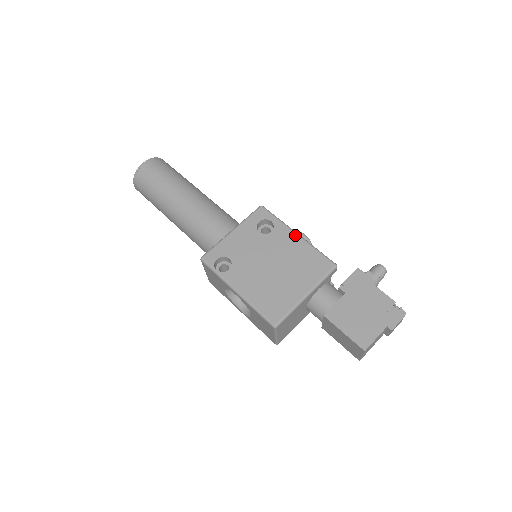
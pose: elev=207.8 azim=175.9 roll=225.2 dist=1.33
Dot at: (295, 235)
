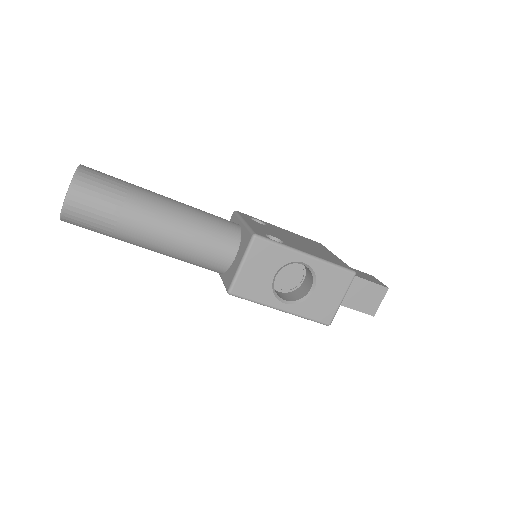
Dot at: (280, 228)
